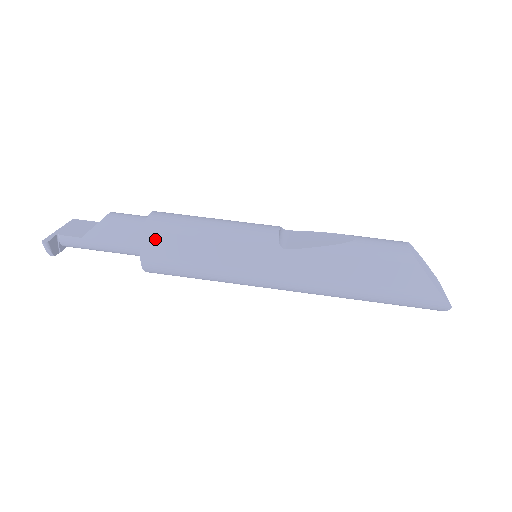
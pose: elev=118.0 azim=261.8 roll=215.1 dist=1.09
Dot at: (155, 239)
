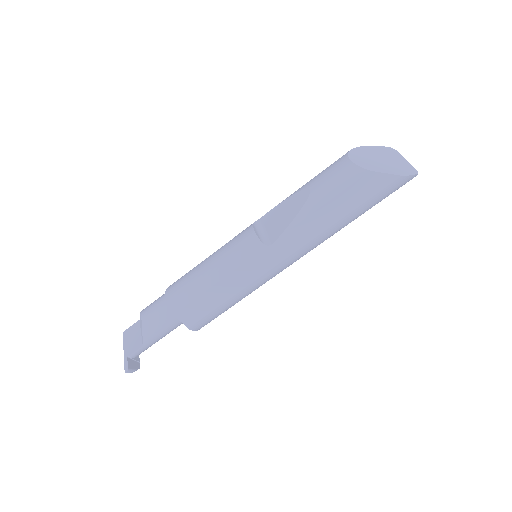
Dot at: (186, 313)
